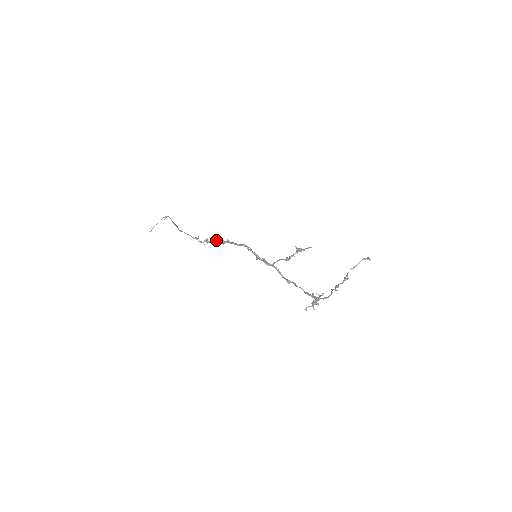
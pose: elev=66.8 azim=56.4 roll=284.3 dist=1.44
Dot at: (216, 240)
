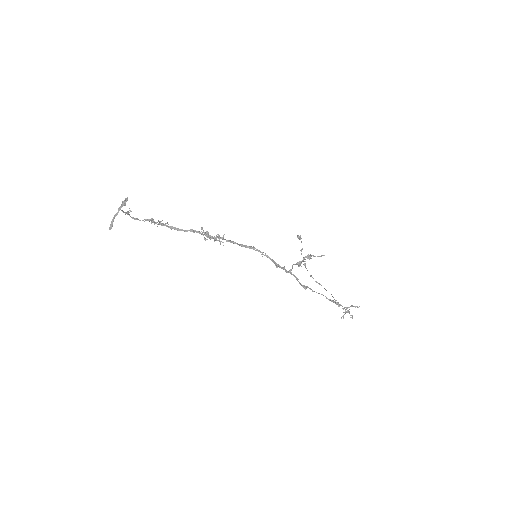
Dot at: (214, 239)
